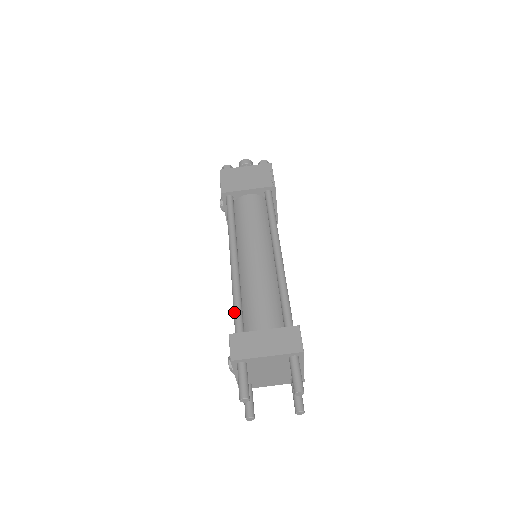
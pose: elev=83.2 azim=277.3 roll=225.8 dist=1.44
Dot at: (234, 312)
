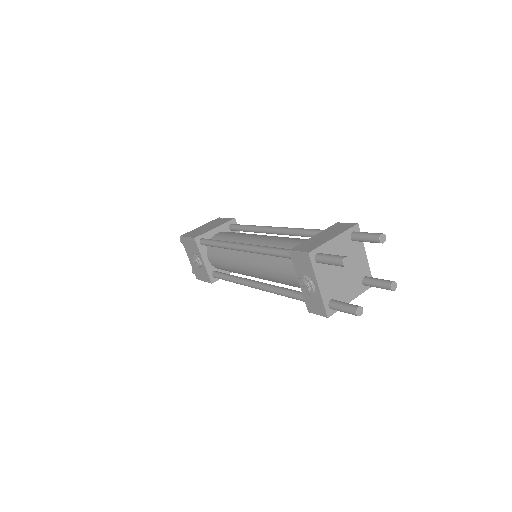
Dot at: (277, 251)
